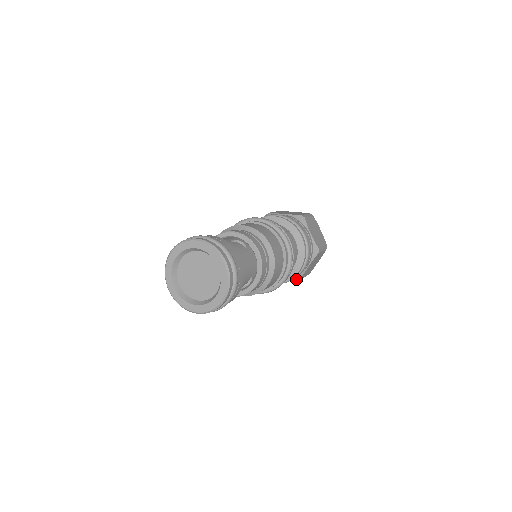
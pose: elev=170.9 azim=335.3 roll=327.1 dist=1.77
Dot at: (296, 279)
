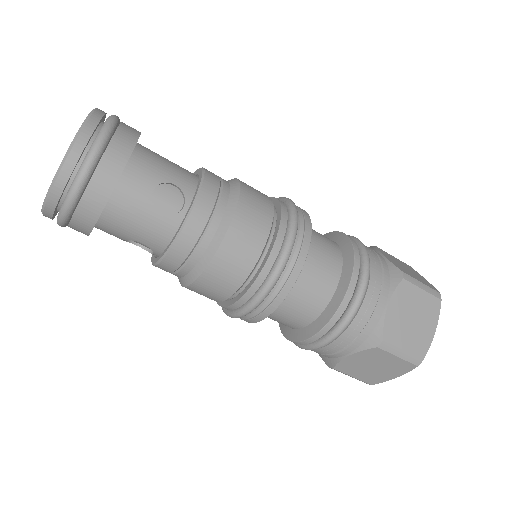
Dot at: (374, 342)
